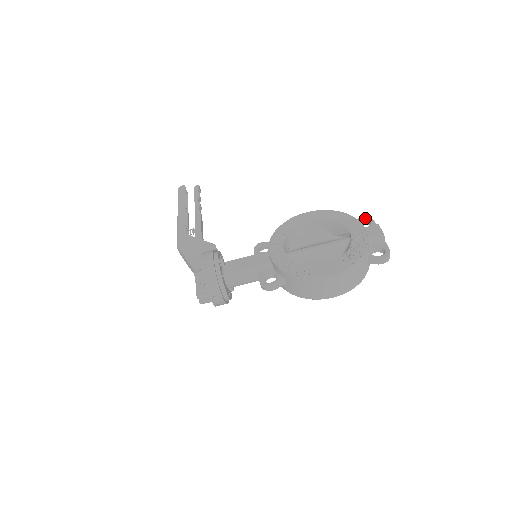
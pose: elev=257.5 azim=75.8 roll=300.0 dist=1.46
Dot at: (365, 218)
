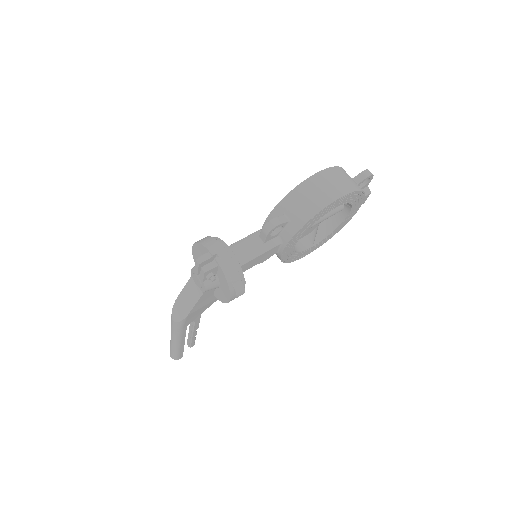
Dot at: occluded
